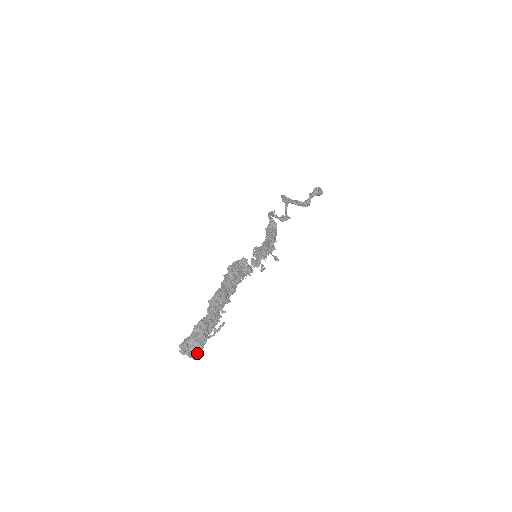
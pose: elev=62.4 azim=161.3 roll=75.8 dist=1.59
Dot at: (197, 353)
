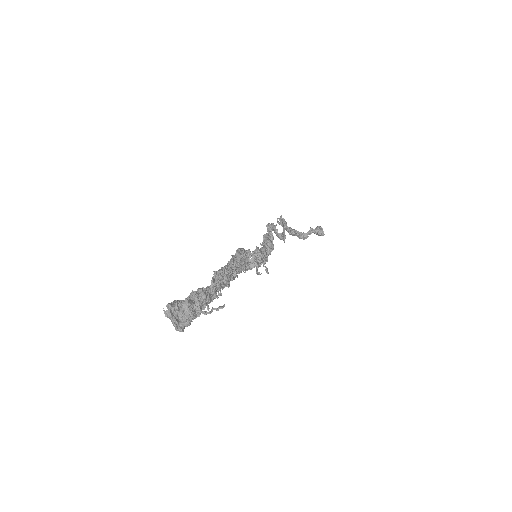
Dot at: (183, 324)
